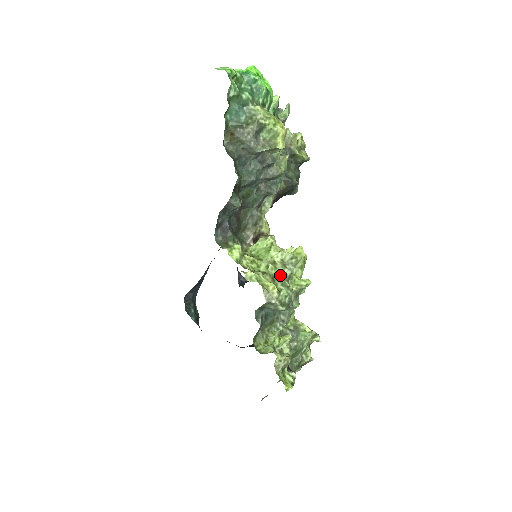
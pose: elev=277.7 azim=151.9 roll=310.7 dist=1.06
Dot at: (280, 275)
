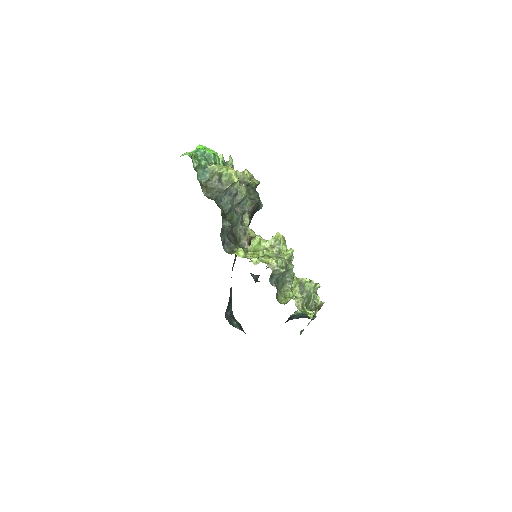
Dot at: (273, 253)
